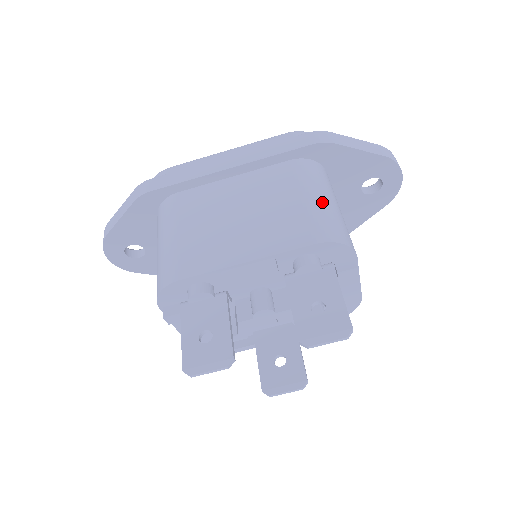
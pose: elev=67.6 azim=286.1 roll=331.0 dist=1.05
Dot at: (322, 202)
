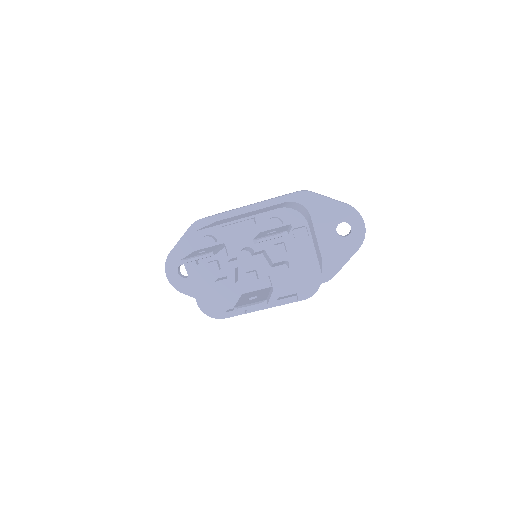
Dot at: (293, 205)
